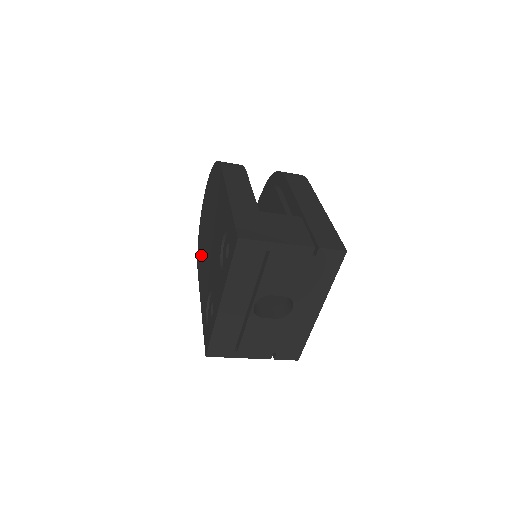
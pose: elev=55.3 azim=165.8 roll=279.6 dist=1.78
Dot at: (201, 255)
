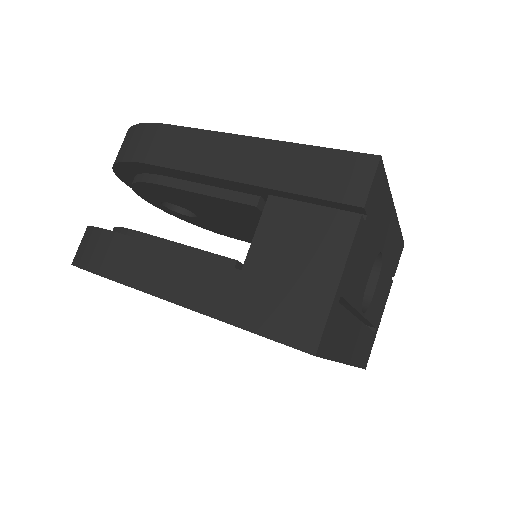
Dot at: occluded
